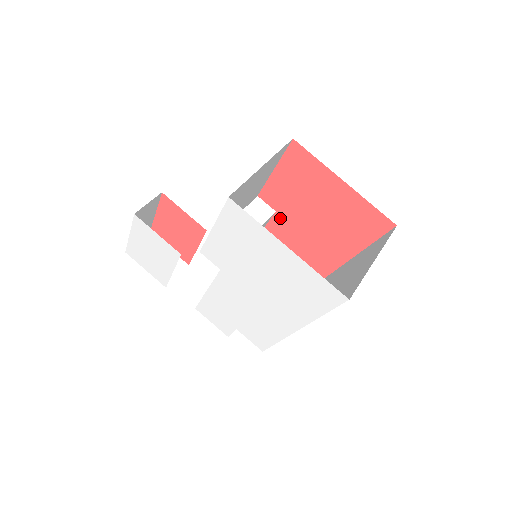
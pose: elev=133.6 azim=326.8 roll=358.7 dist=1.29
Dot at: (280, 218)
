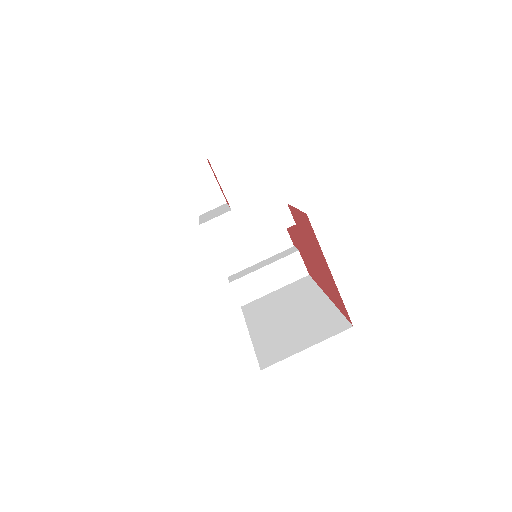
Dot at: (298, 230)
